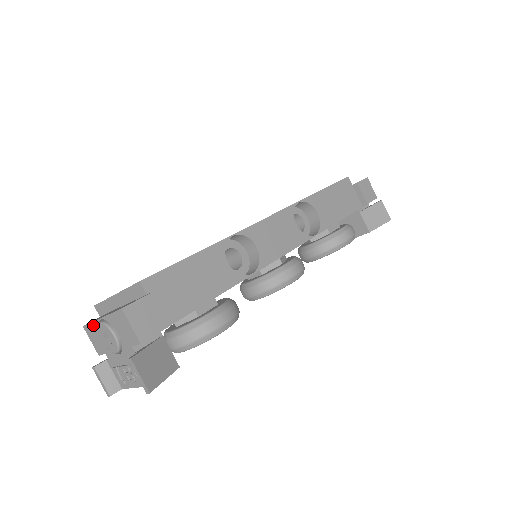
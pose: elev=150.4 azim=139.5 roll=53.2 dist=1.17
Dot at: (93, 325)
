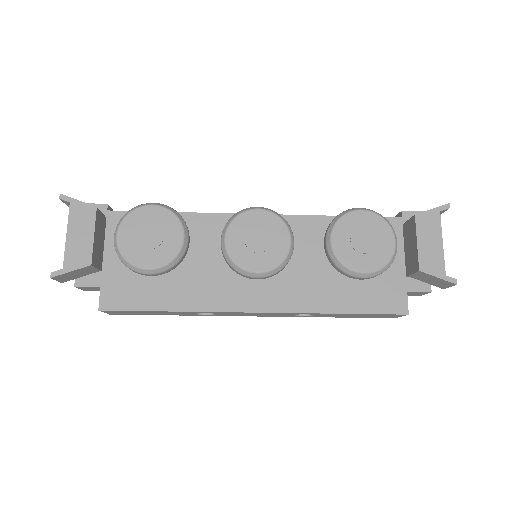
Dot at: occluded
